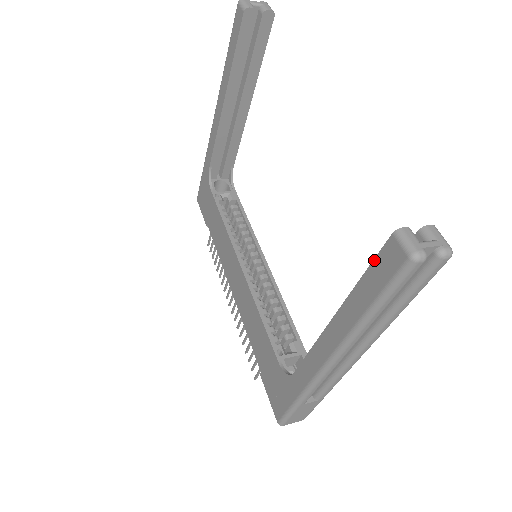
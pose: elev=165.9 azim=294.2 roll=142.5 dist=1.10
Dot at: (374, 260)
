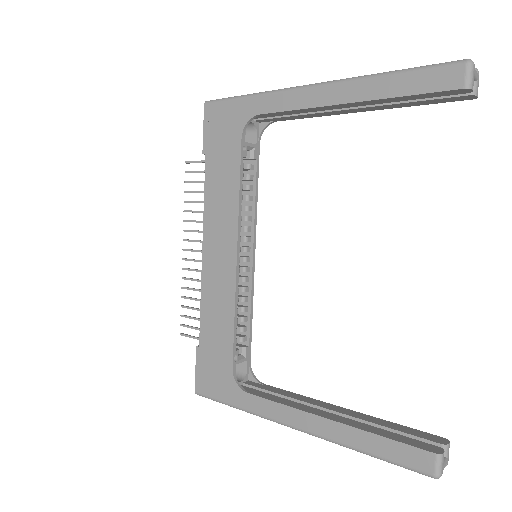
Dot at: (405, 444)
